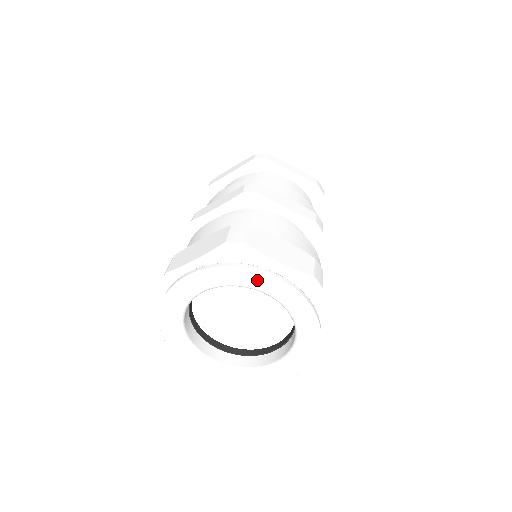
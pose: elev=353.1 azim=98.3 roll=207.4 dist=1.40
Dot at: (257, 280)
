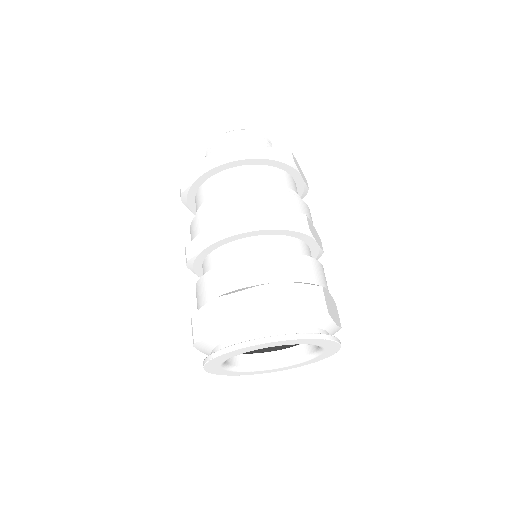
Dot at: (327, 344)
